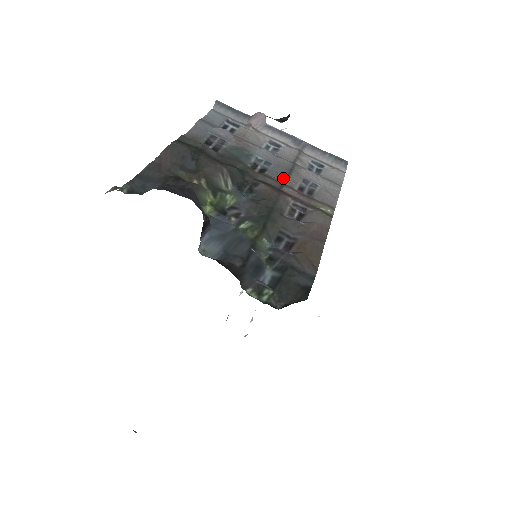
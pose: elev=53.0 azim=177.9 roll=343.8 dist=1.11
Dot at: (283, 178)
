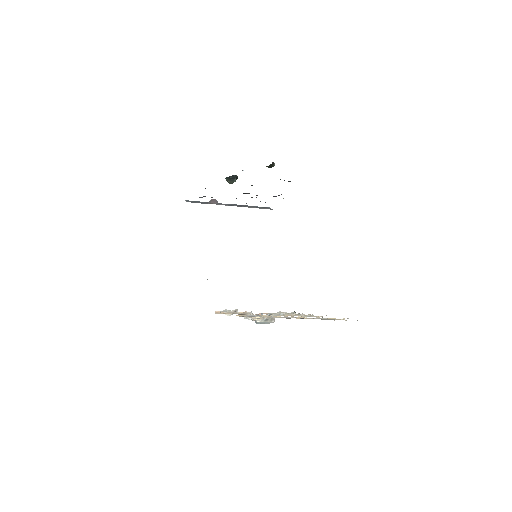
Dot at: occluded
